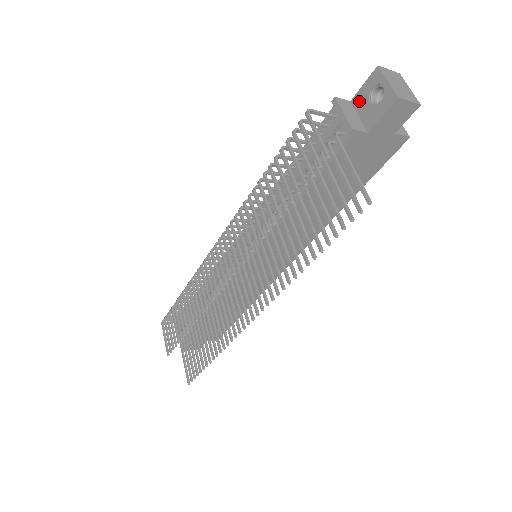
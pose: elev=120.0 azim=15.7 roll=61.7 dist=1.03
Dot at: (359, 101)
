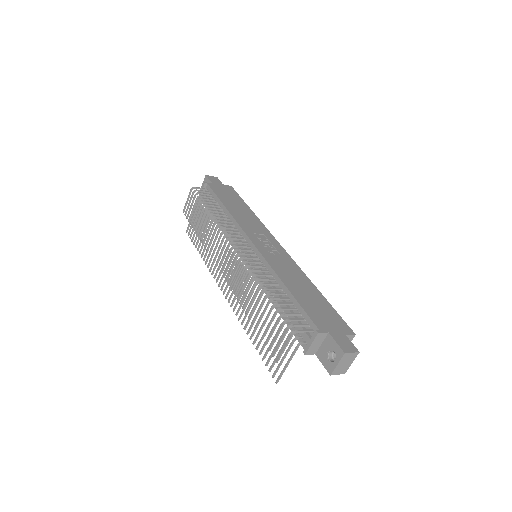
Dot at: (328, 341)
